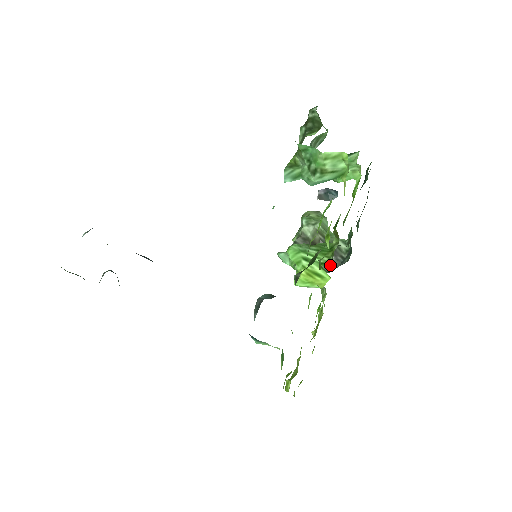
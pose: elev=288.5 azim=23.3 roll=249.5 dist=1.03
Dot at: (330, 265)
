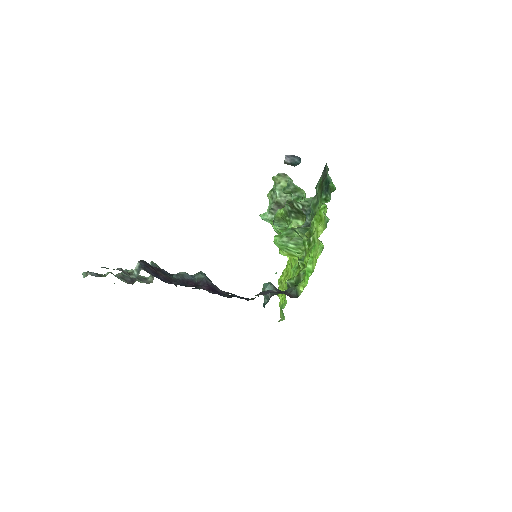
Dot at: occluded
